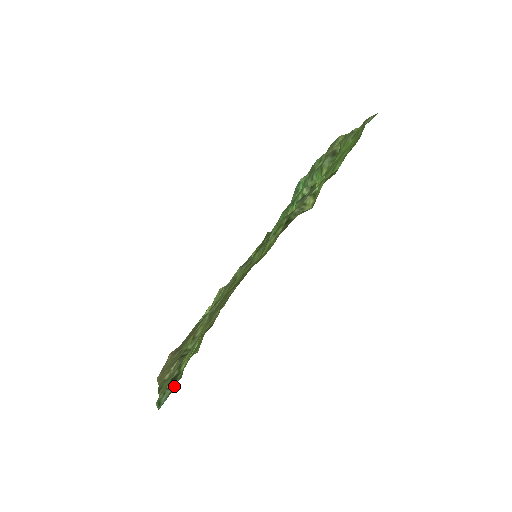
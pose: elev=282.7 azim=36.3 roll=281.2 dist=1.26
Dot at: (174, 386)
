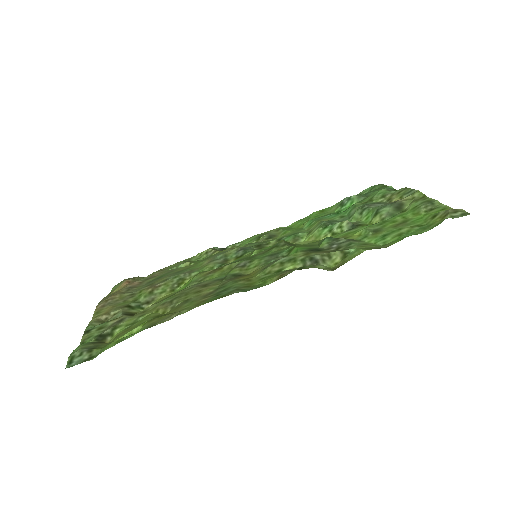
Dot at: (93, 355)
